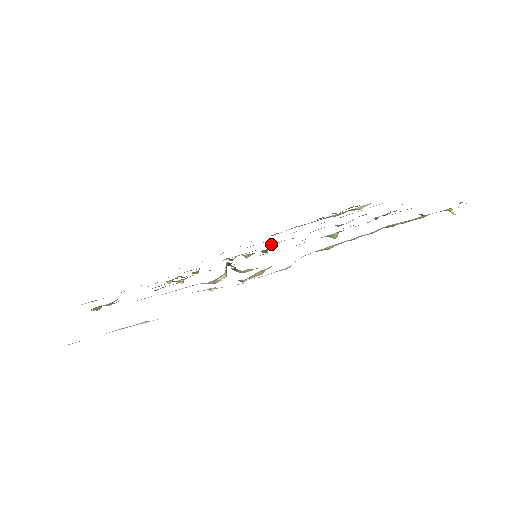
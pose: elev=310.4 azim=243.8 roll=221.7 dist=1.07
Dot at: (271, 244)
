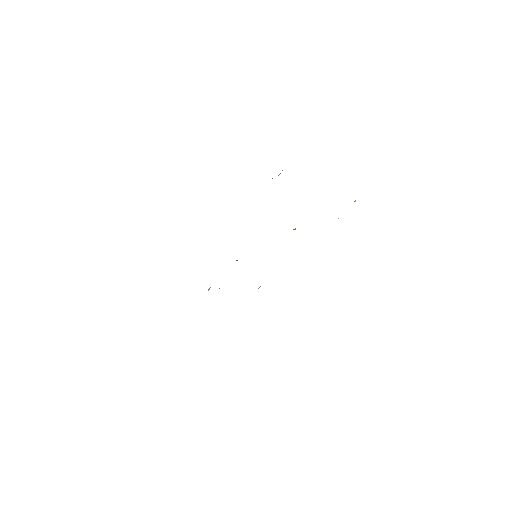
Dot at: occluded
